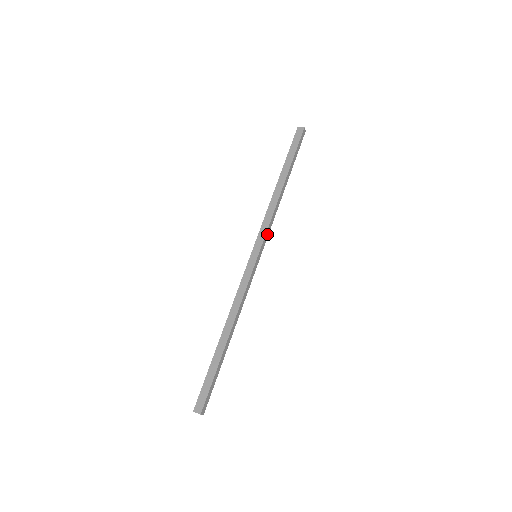
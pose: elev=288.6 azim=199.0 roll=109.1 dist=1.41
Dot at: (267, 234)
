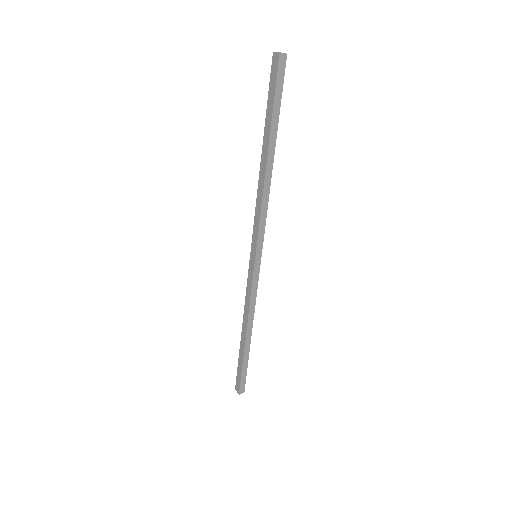
Dot at: (262, 230)
